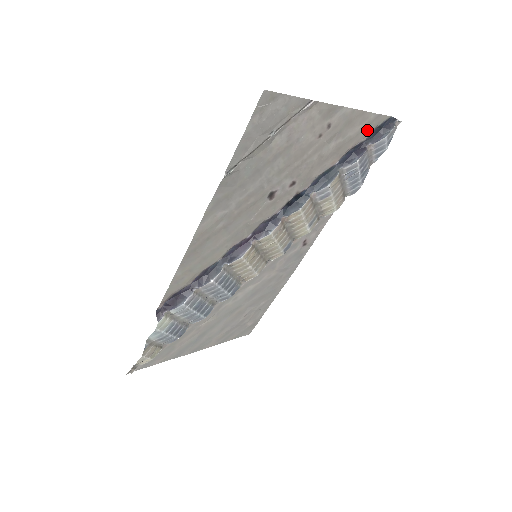
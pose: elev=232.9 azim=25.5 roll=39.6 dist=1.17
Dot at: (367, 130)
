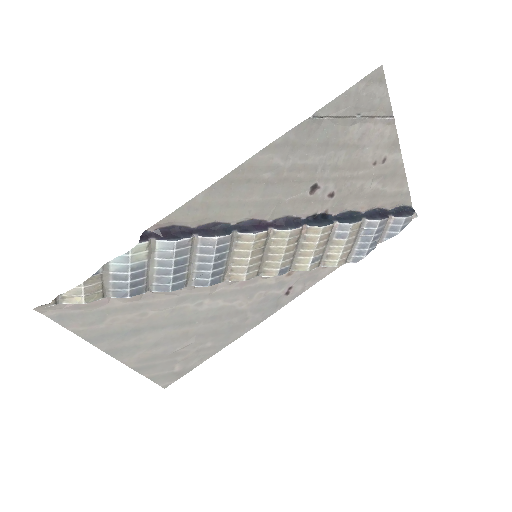
Dot at: (396, 200)
